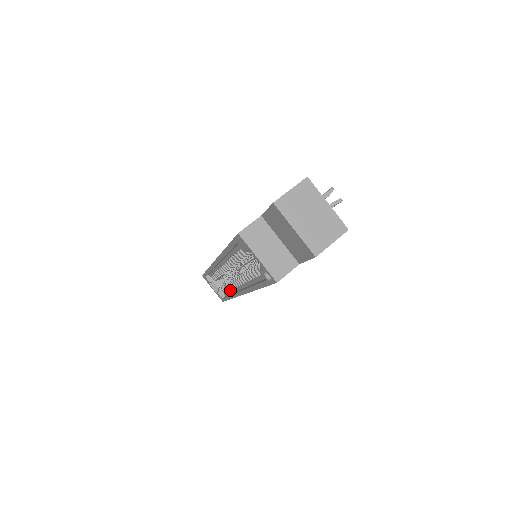
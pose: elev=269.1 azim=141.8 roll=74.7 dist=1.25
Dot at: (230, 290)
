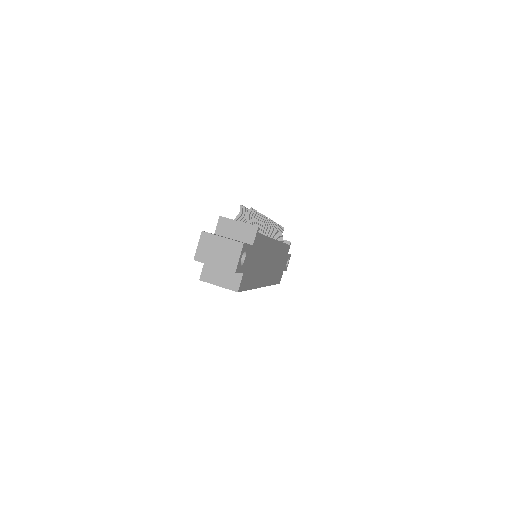
Dot at: occluded
